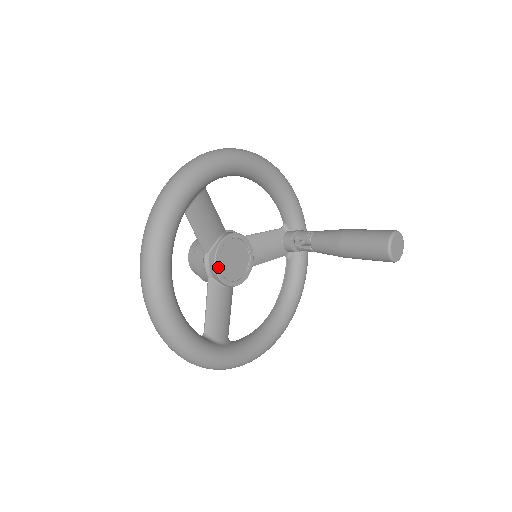
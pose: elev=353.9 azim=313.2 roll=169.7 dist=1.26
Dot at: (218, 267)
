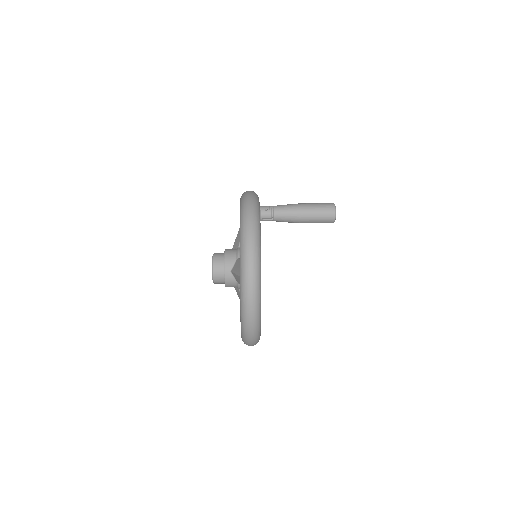
Dot at: occluded
